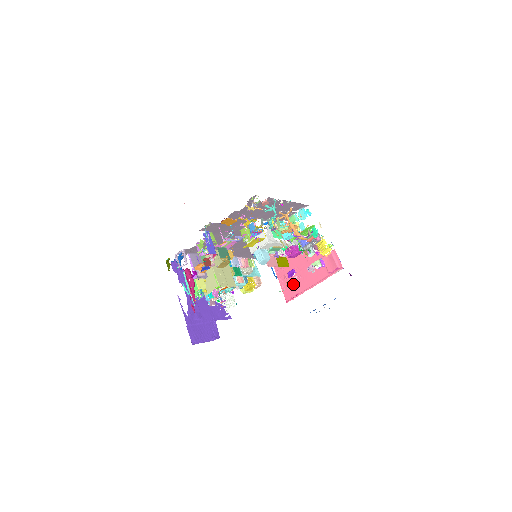
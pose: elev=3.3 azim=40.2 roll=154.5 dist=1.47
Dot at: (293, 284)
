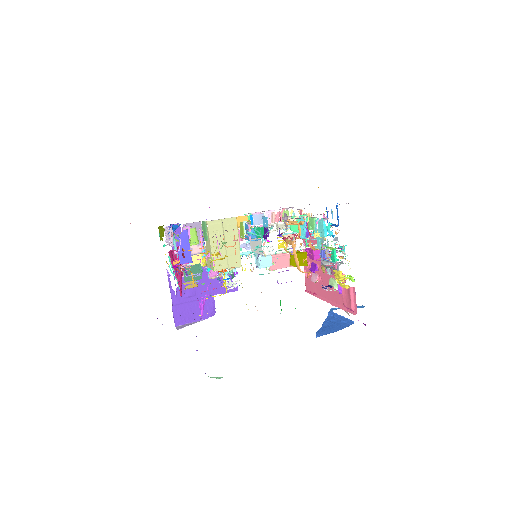
Dot at: (314, 279)
